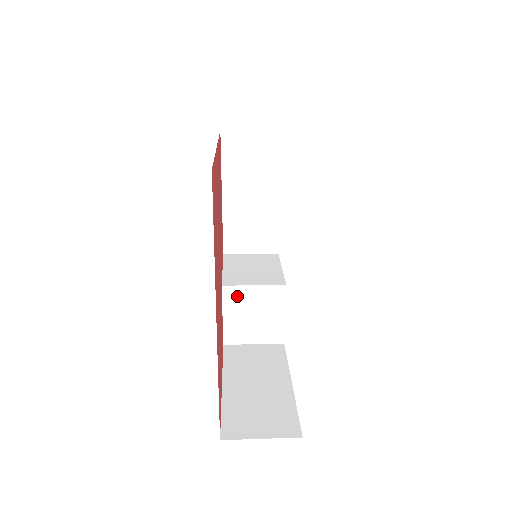
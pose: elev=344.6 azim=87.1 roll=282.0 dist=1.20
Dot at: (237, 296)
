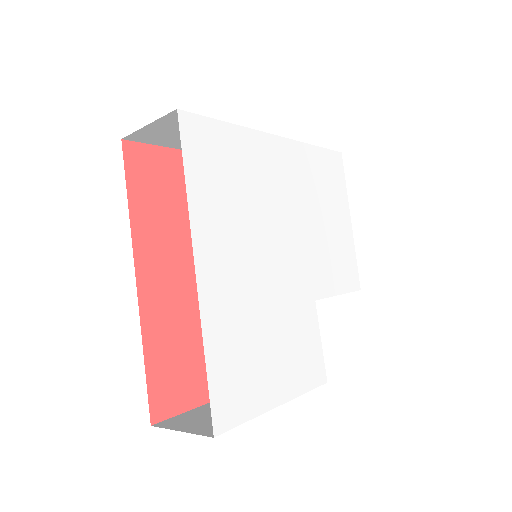
Dot at: occluded
